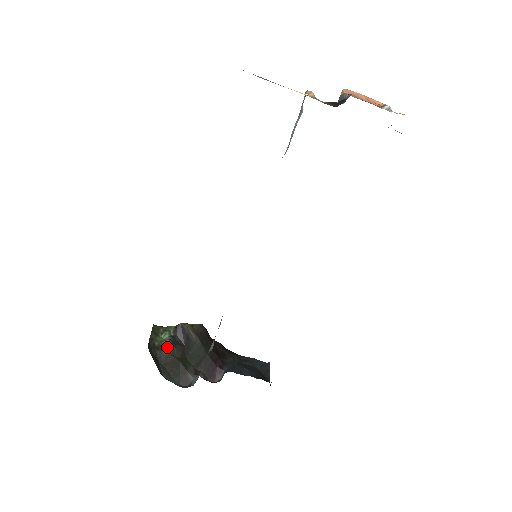
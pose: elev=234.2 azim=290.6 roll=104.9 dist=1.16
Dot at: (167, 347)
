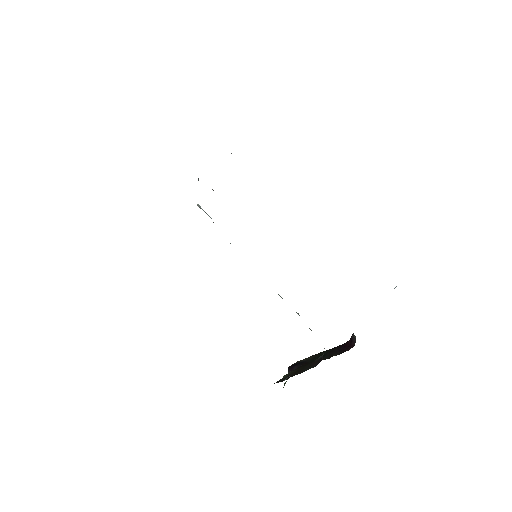
Dot at: (285, 376)
